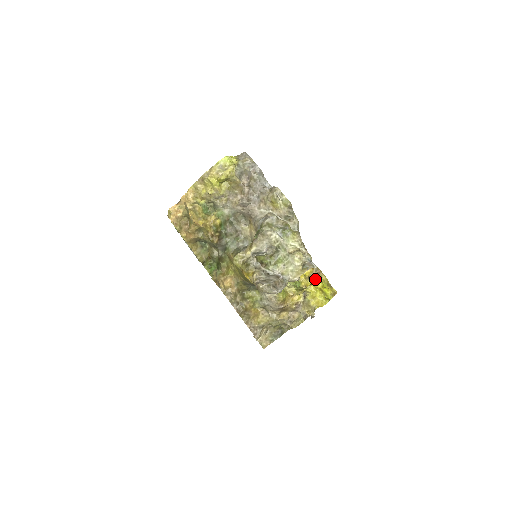
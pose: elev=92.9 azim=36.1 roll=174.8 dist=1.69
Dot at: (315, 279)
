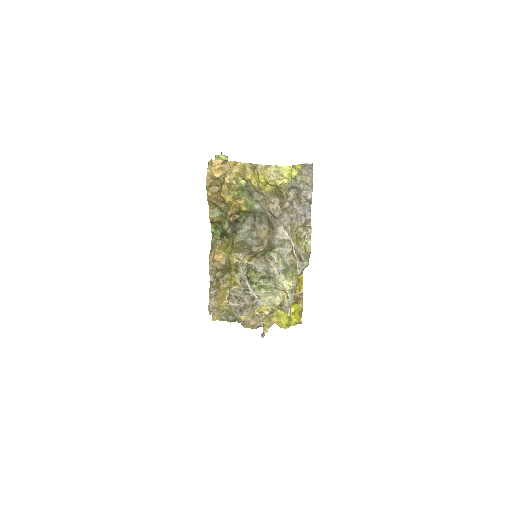
Dot at: (294, 299)
